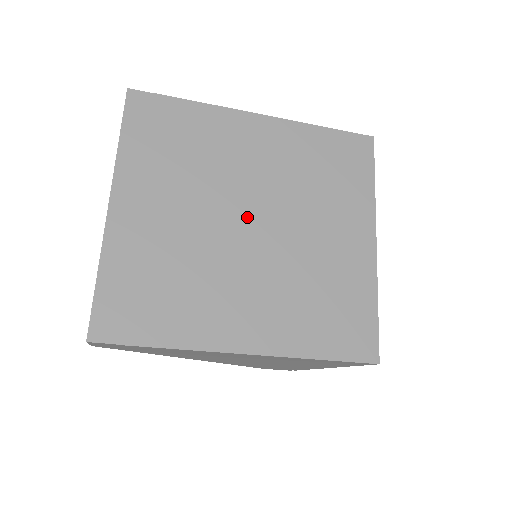
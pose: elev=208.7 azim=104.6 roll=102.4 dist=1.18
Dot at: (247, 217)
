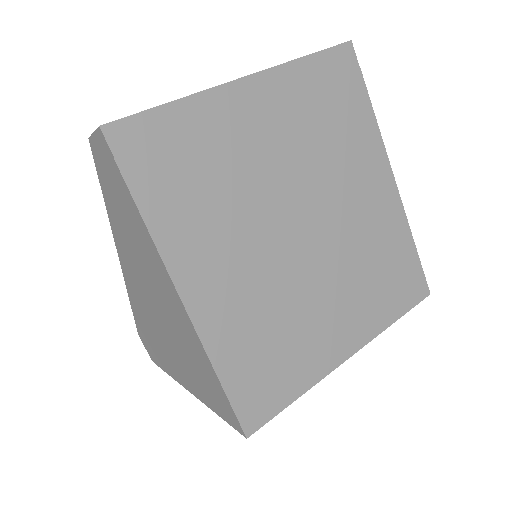
Dot at: (306, 221)
